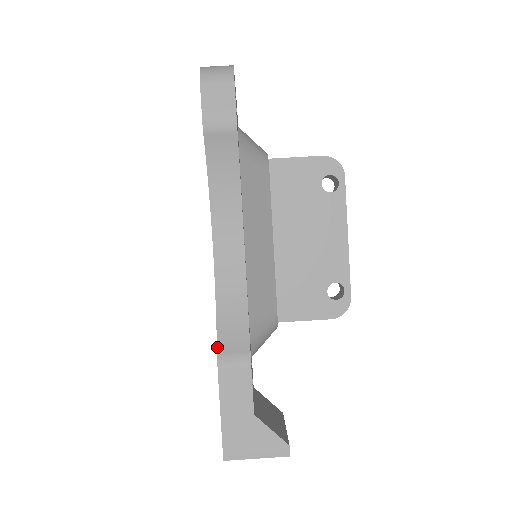
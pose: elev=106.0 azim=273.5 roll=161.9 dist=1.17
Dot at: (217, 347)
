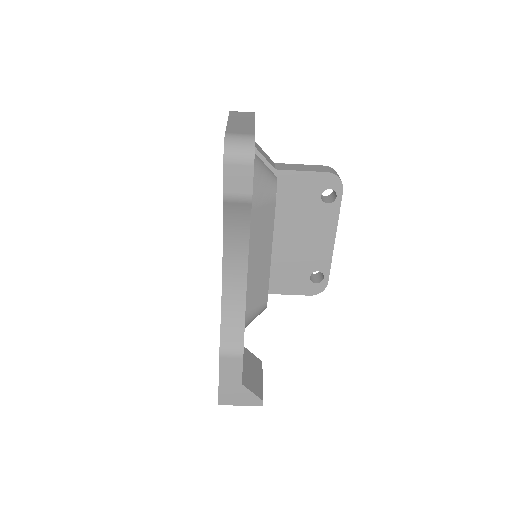
Dot at: (220, 343)
